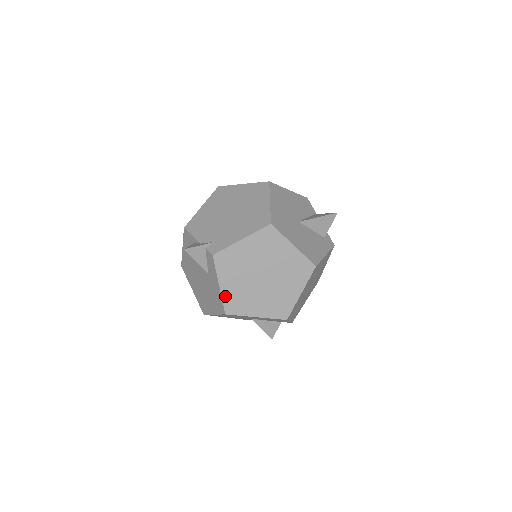
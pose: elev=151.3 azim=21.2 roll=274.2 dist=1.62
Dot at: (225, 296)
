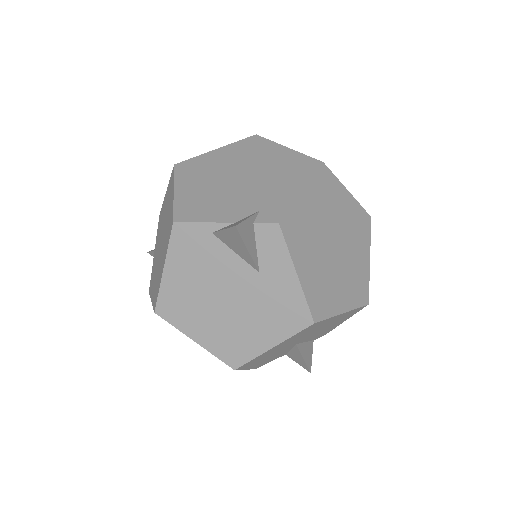
Dot at: (307, 291)
